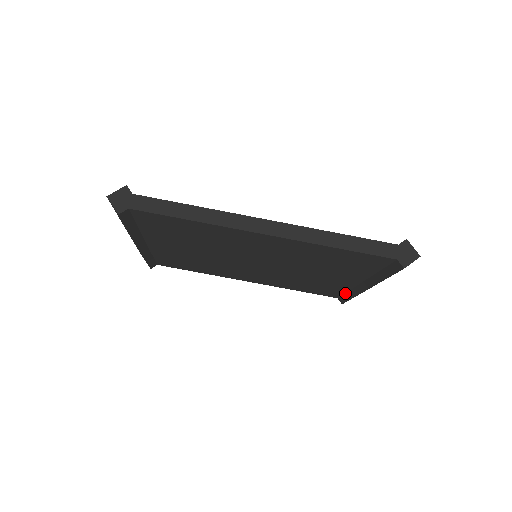
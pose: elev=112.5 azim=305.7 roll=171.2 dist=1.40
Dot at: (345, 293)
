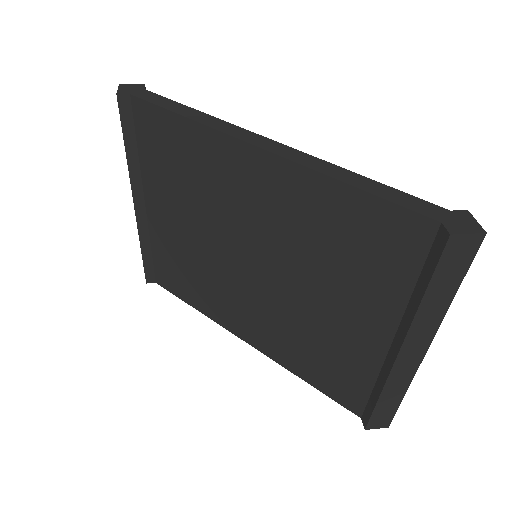
Dot at: (371, 393)
